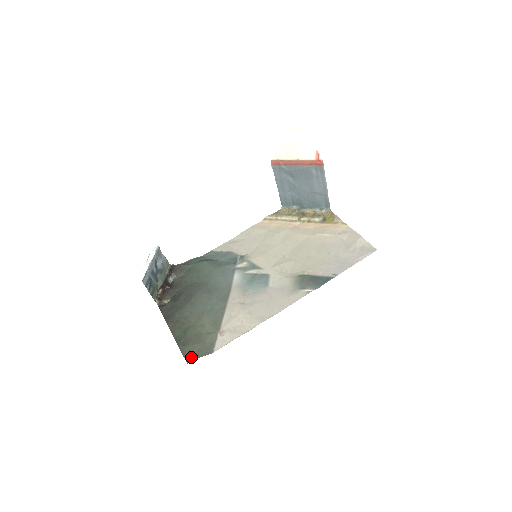
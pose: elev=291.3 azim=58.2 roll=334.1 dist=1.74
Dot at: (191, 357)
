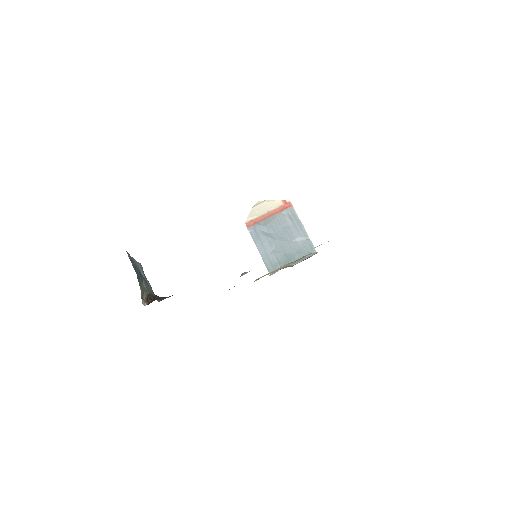
Dot at: occluded
